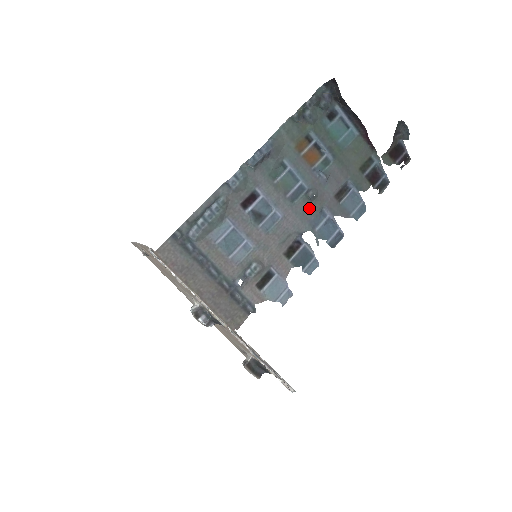
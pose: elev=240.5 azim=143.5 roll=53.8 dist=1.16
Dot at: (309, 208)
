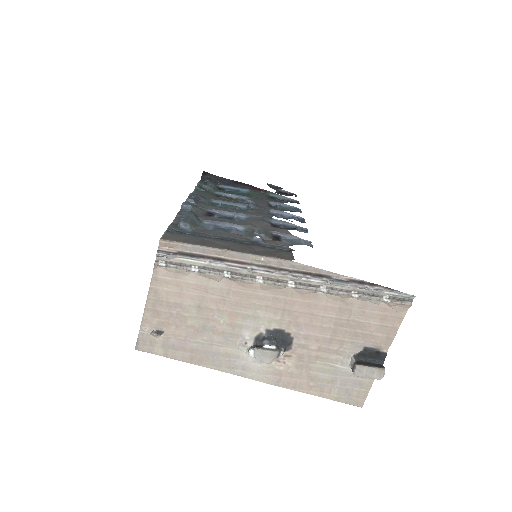
Dot at: (260, 212)
